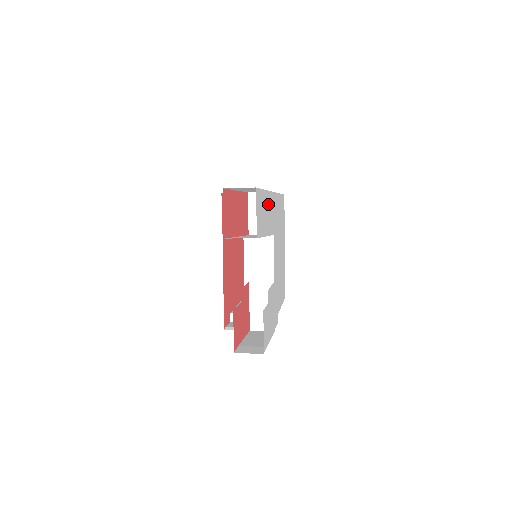
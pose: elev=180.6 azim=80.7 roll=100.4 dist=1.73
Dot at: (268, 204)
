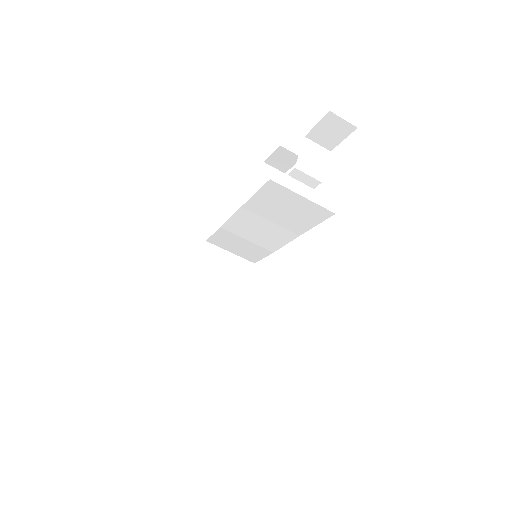
Dot at: occluded
